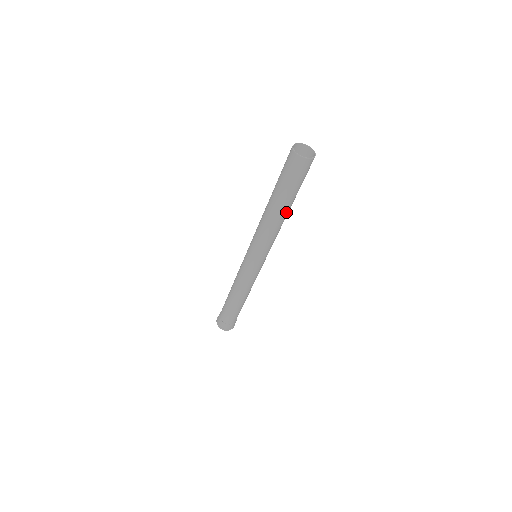
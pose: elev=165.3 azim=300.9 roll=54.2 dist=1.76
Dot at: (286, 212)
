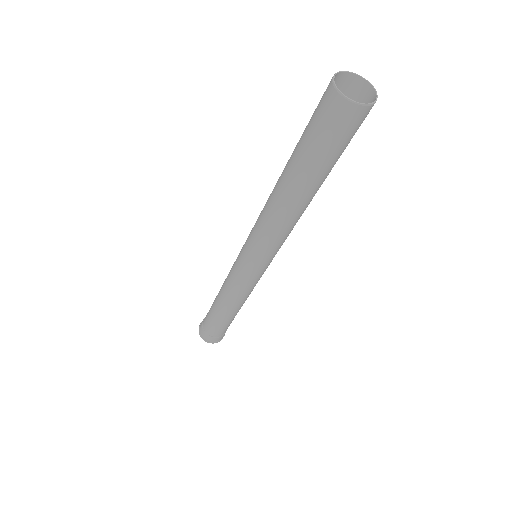
Dot at: occluded
